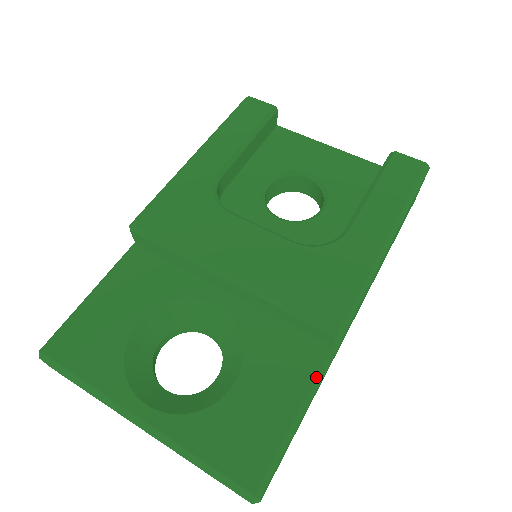
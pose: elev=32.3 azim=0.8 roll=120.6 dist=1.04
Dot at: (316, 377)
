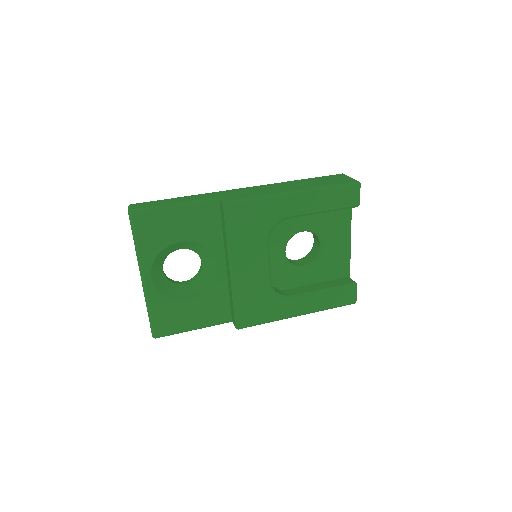
Dot at: occluded
